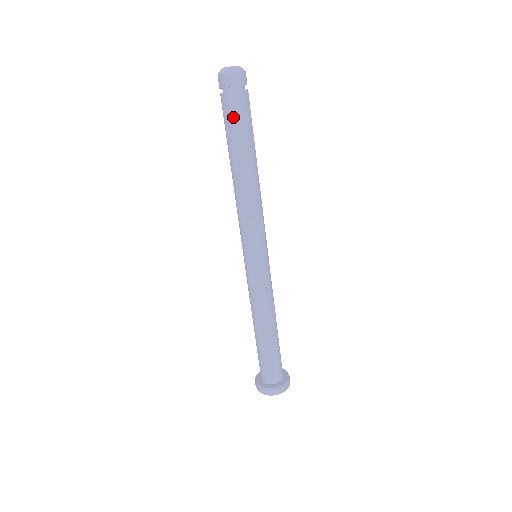
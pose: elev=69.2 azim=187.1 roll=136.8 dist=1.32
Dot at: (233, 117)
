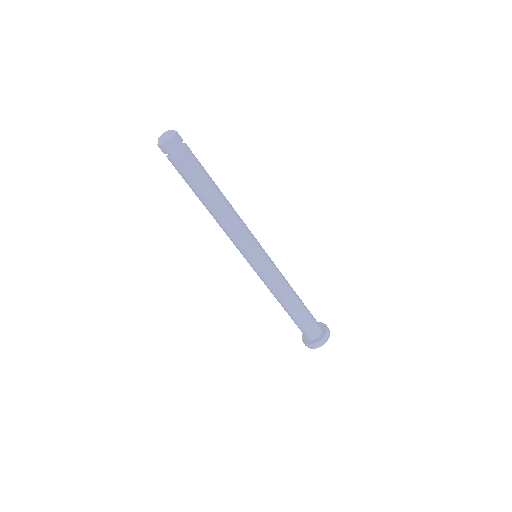
Dot at: (180, 173)
